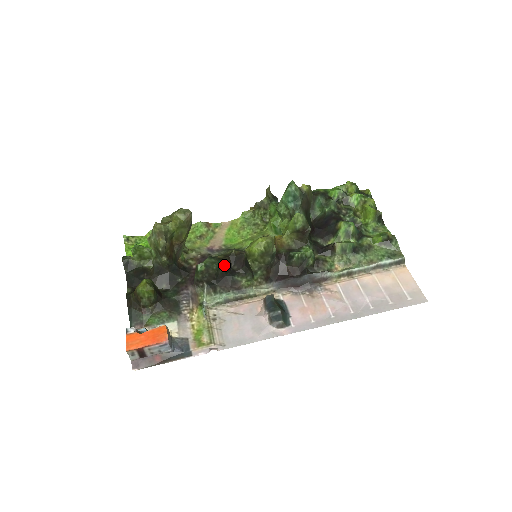
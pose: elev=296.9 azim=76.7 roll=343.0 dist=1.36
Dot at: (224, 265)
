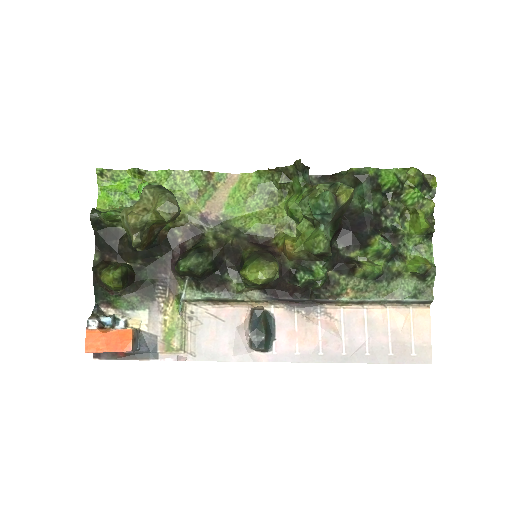
Dot at: (214, 261)
